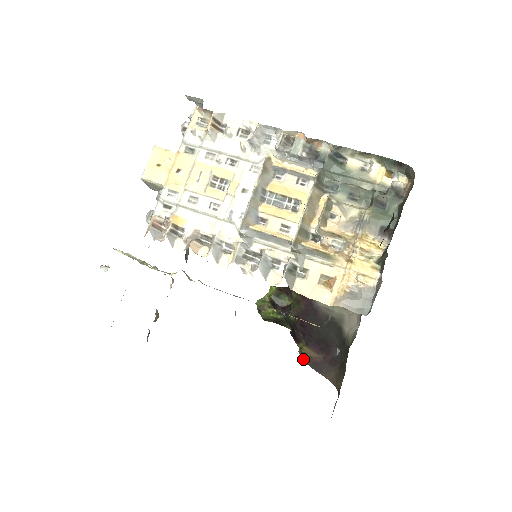
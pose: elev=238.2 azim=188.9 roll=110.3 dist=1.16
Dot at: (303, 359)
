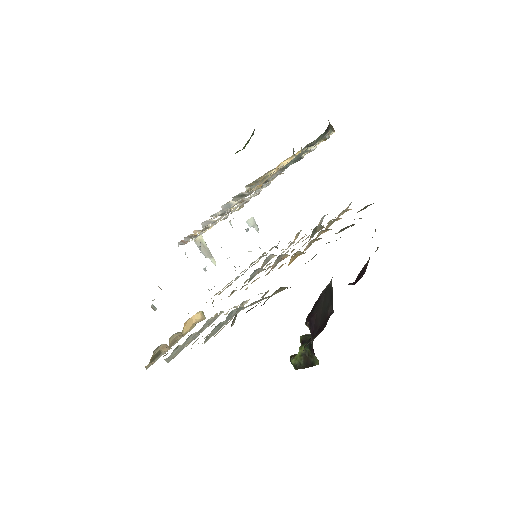
Dot at: occluded
